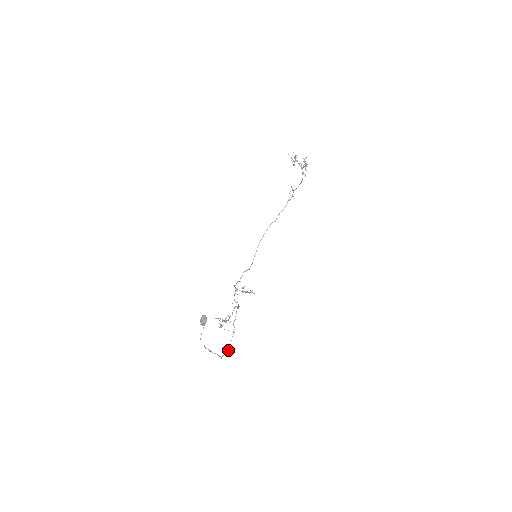
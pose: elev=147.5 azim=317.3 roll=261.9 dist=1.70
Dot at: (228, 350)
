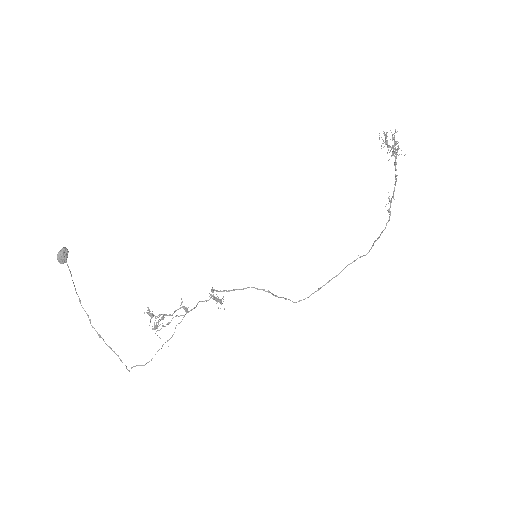
Dot at: occluded
